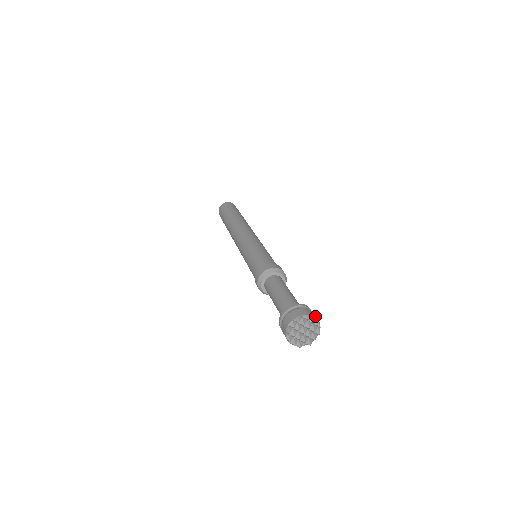
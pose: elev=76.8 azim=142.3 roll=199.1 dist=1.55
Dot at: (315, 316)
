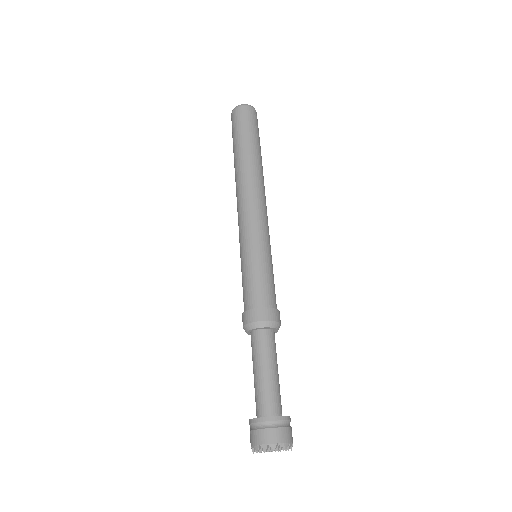
Dot at: (292, 438)
